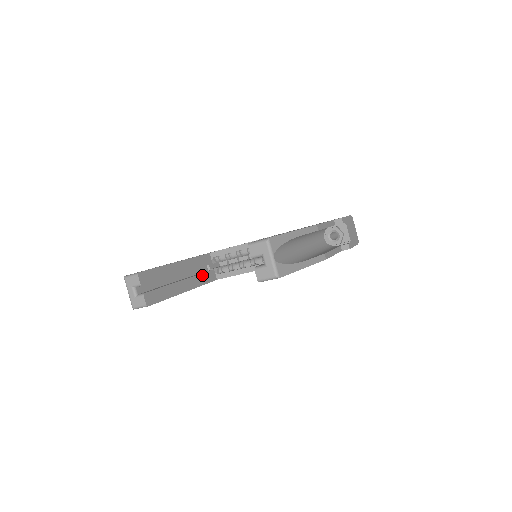
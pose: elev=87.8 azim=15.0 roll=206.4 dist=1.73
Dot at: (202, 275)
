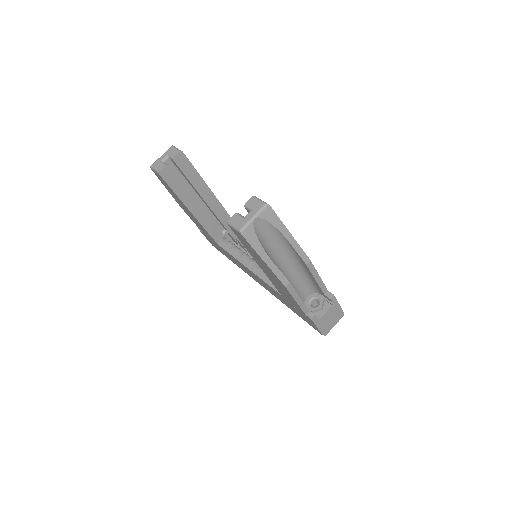
Dot at: (213, 224)
